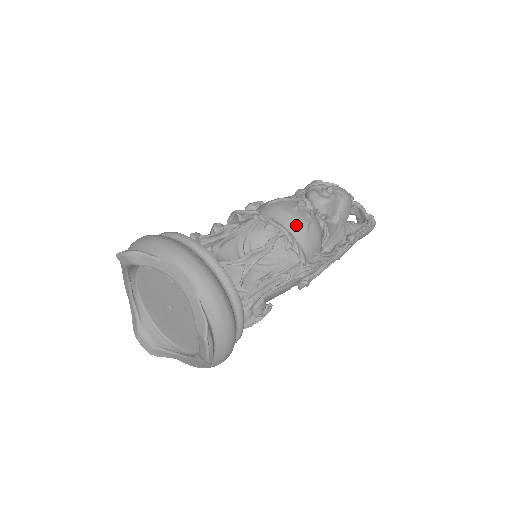
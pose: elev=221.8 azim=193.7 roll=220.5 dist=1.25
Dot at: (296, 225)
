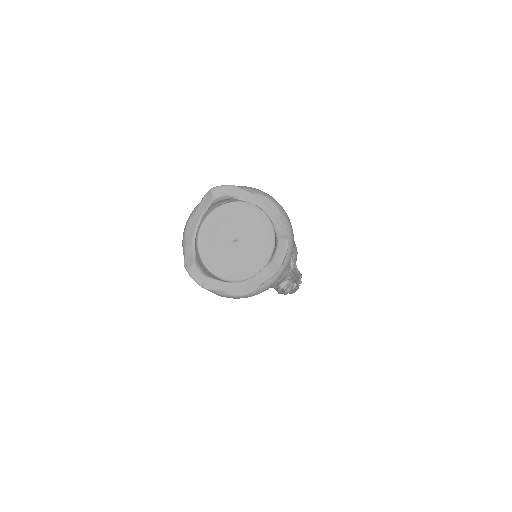
Dot at: occluded
